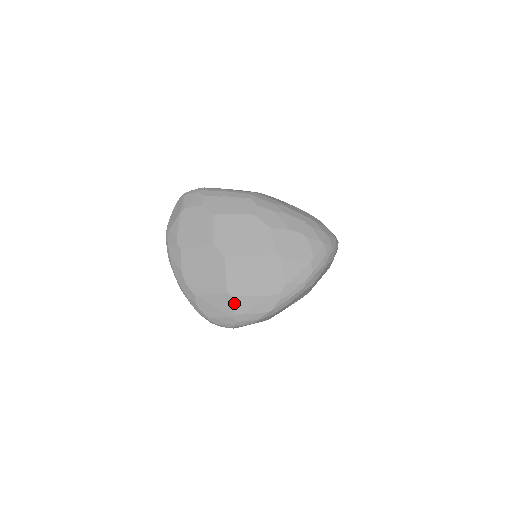
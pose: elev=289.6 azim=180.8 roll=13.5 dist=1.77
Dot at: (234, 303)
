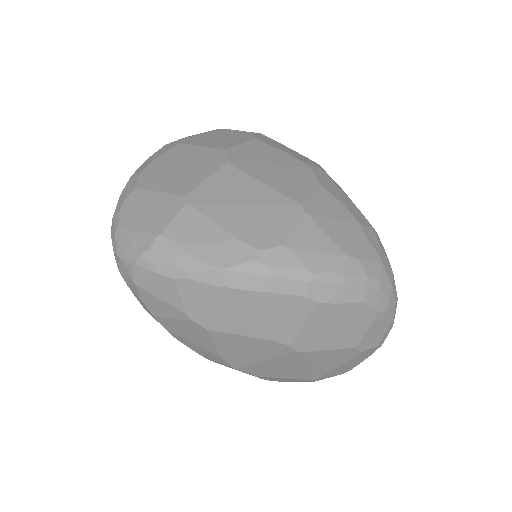
Dot at: (179, 216)
